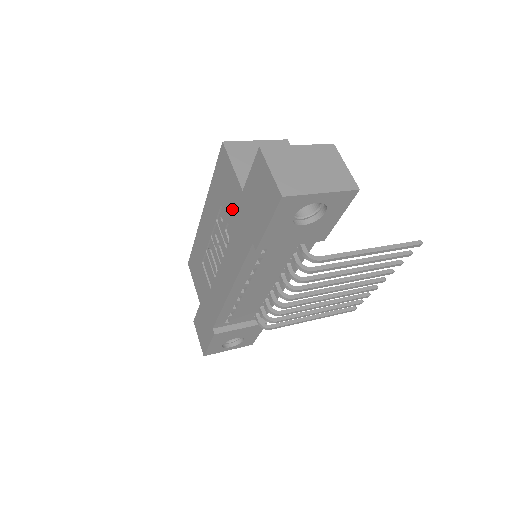
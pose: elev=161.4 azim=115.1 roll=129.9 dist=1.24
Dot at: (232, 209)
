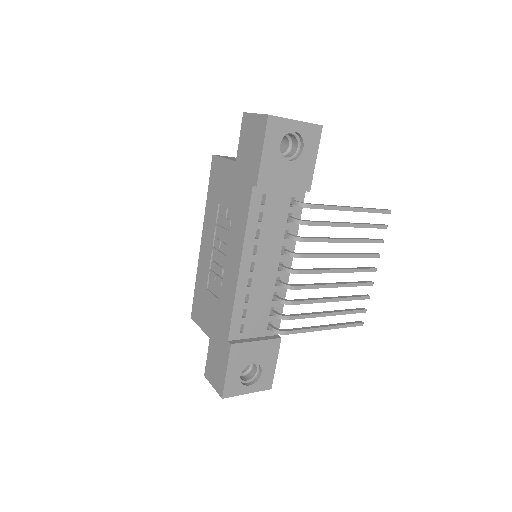
Dot at: (229, 189)
